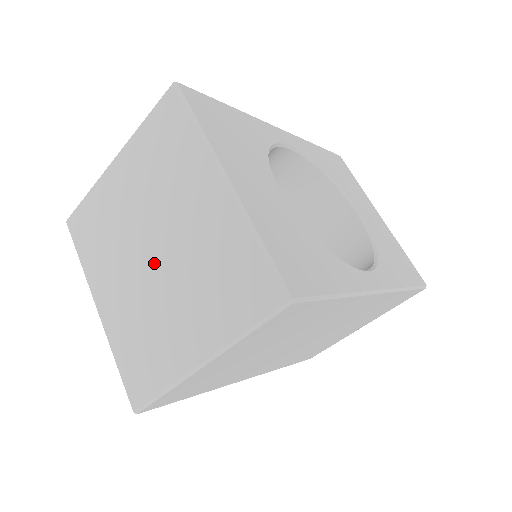
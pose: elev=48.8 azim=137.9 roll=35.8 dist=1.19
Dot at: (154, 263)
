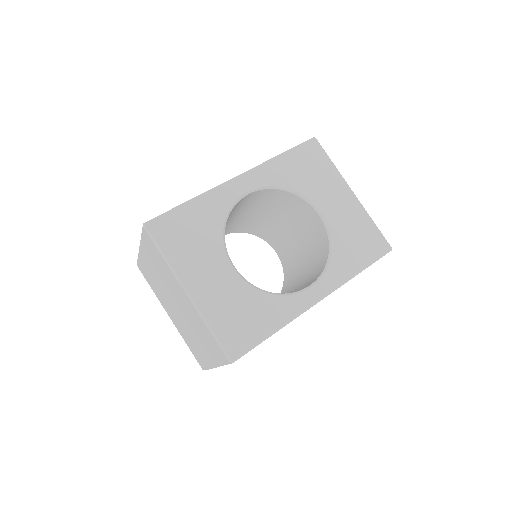
Dot at: (179, 312)
